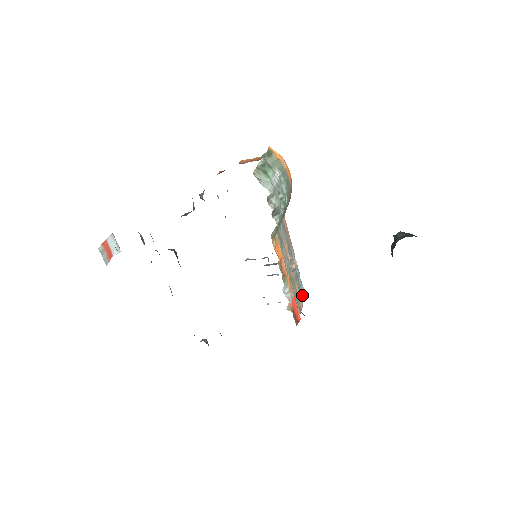
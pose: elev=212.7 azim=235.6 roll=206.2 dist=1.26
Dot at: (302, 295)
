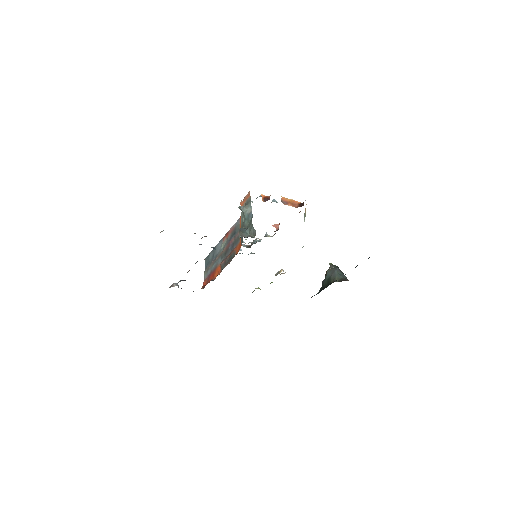
Dot at: occluded
